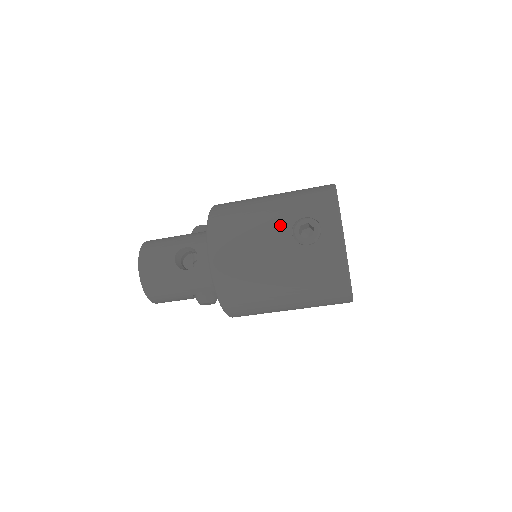
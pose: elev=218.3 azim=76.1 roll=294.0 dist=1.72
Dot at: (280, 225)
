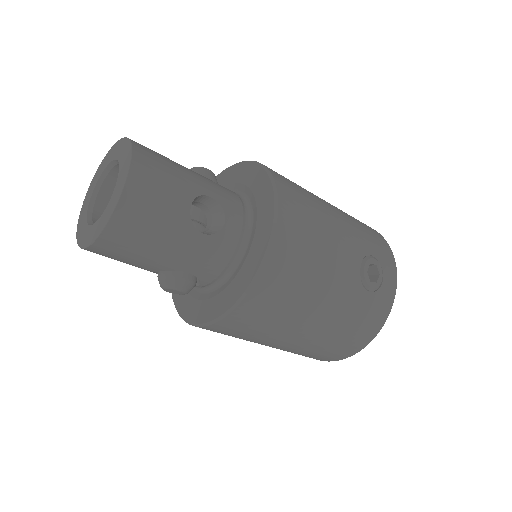
Dot at: (353, 250)
